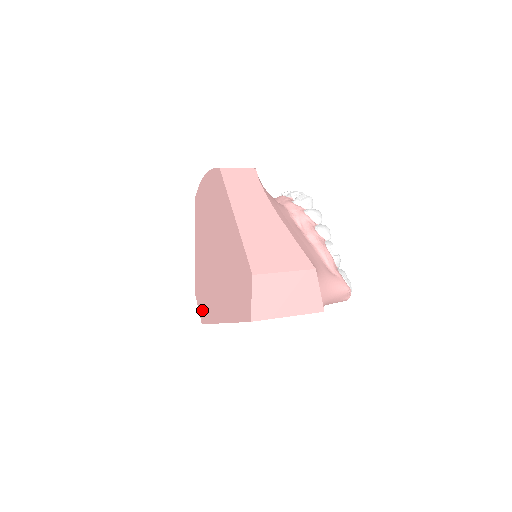
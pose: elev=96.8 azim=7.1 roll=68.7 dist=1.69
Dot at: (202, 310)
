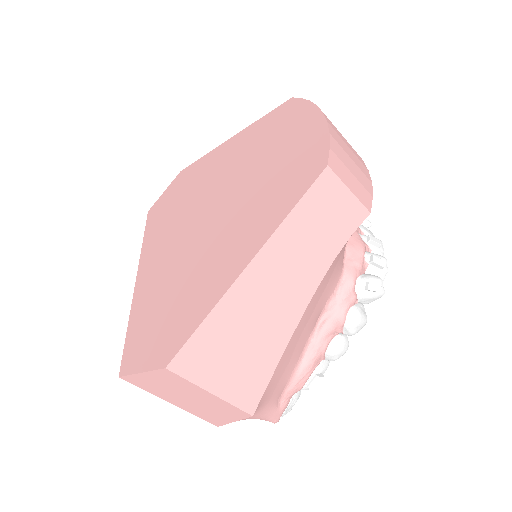
Dot at: (160, 204)
